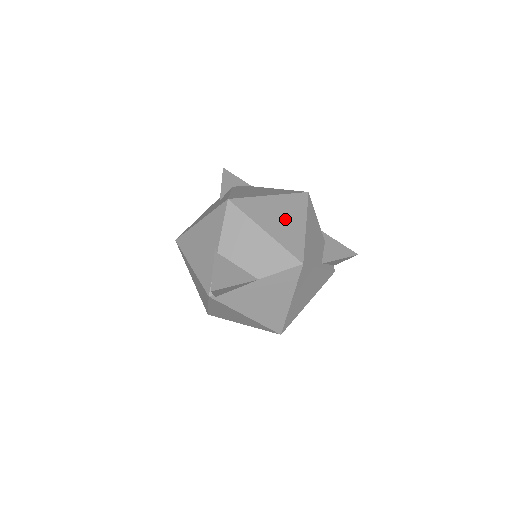
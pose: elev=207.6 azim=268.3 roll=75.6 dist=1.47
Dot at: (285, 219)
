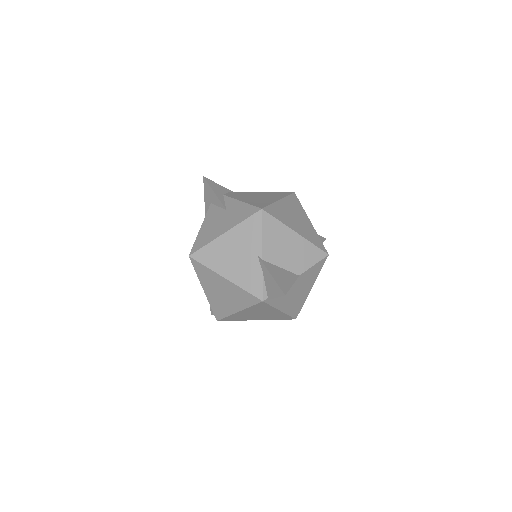
Dot at: (299, 219)
